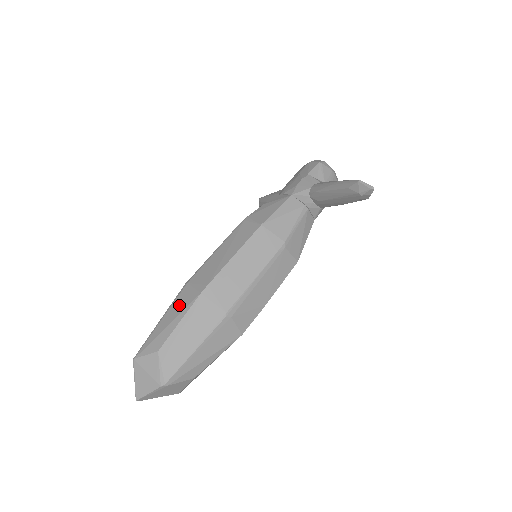
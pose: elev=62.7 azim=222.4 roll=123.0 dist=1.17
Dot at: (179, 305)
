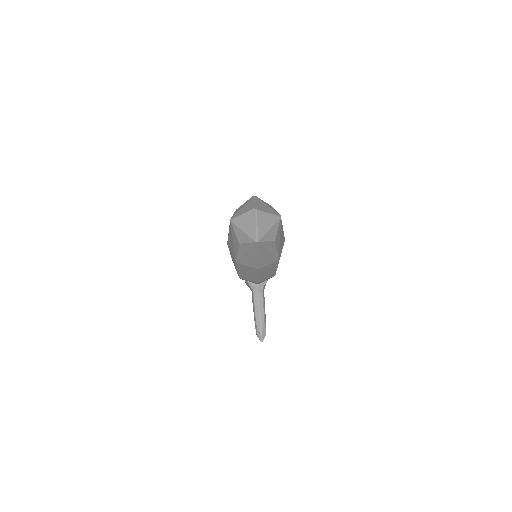
Dot at: occluded
